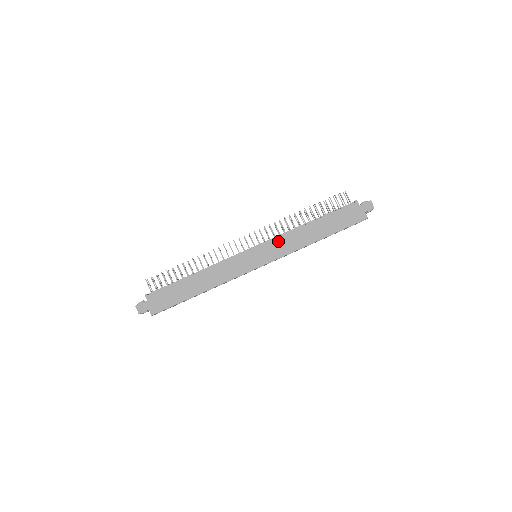
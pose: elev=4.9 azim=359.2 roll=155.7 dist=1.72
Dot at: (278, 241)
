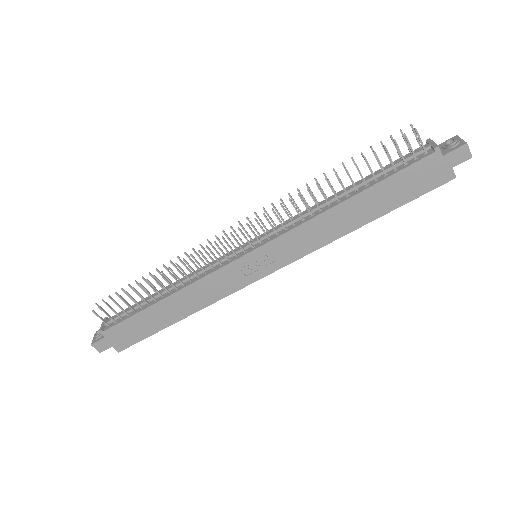
Dot at: (290, 236)
